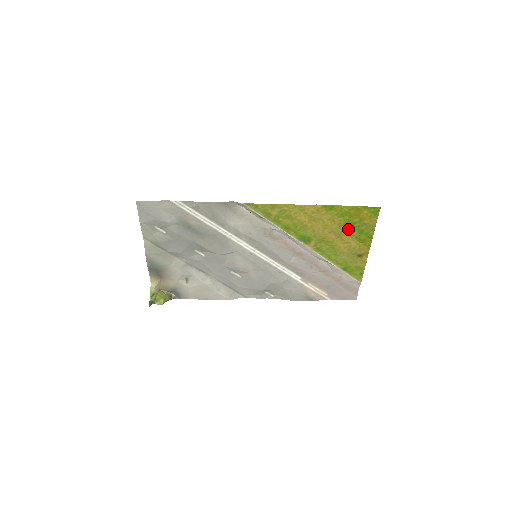
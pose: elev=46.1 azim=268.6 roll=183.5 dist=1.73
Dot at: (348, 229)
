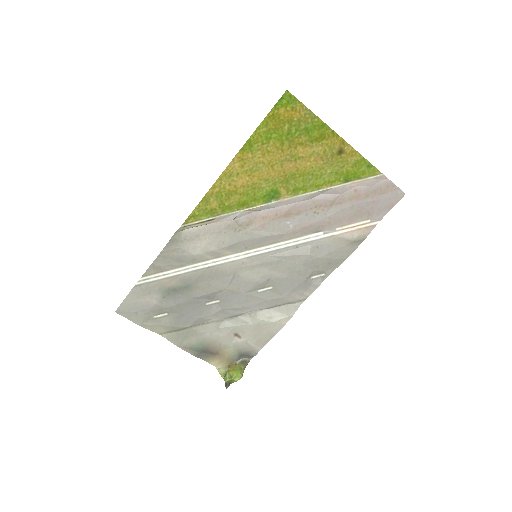
Dot at: (292, 143)
